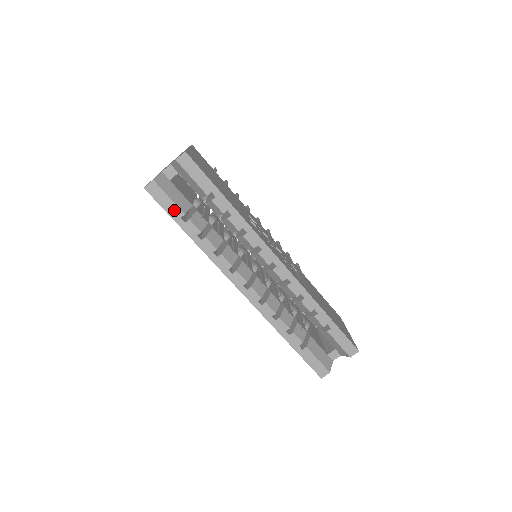
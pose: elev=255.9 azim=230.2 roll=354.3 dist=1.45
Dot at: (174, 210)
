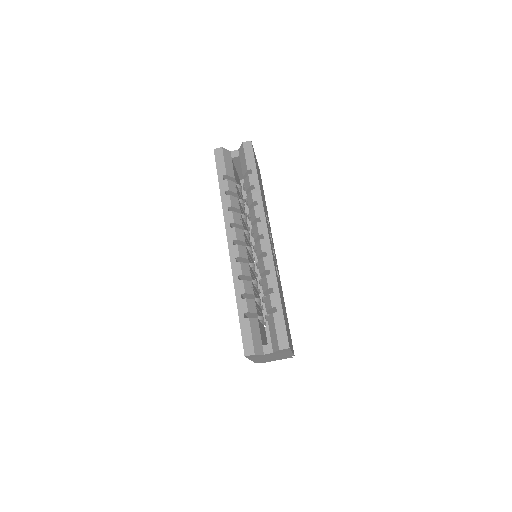
Dot at: (222, 169)
